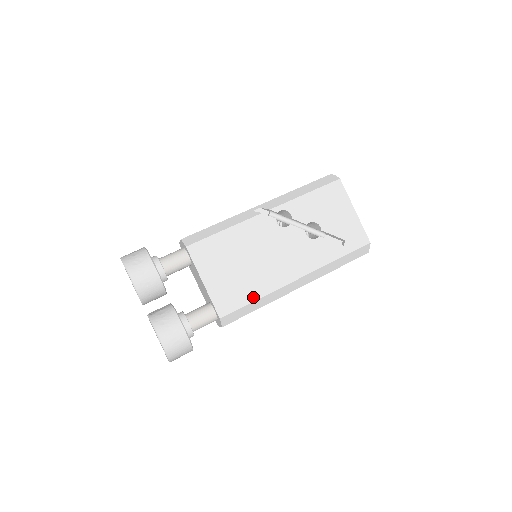
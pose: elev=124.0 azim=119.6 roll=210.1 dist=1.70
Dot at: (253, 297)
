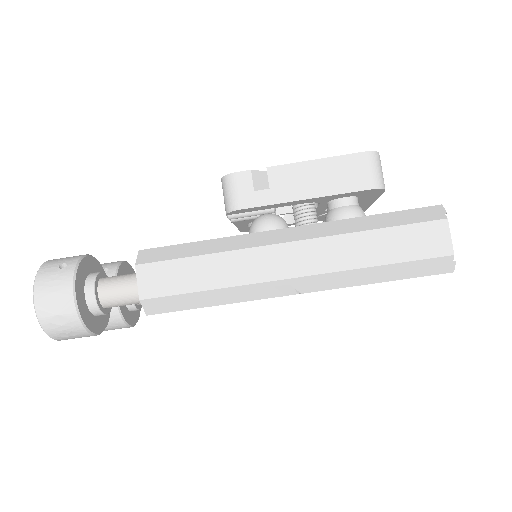
Dot at: occluded
